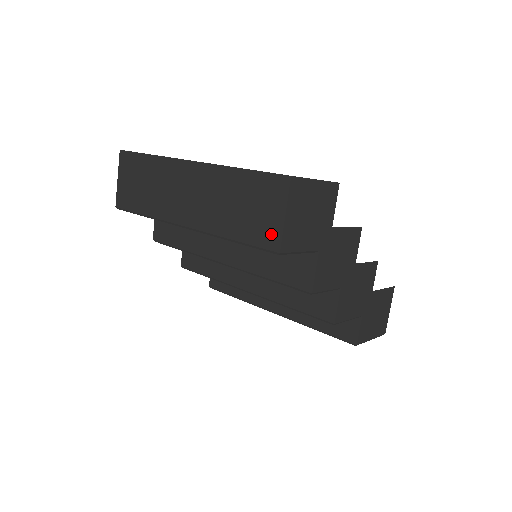
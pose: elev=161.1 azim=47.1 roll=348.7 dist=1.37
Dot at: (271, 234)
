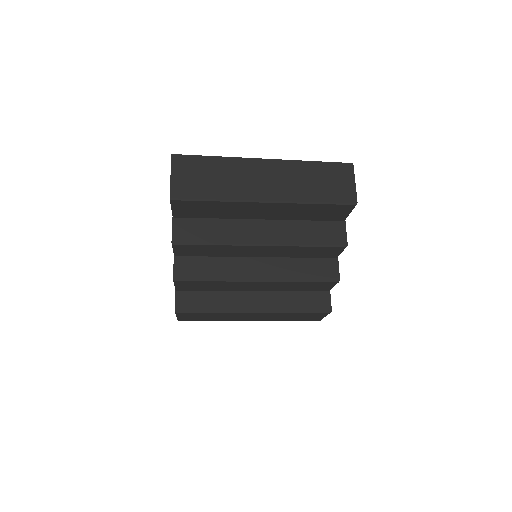
Dot at: (348, 194)
